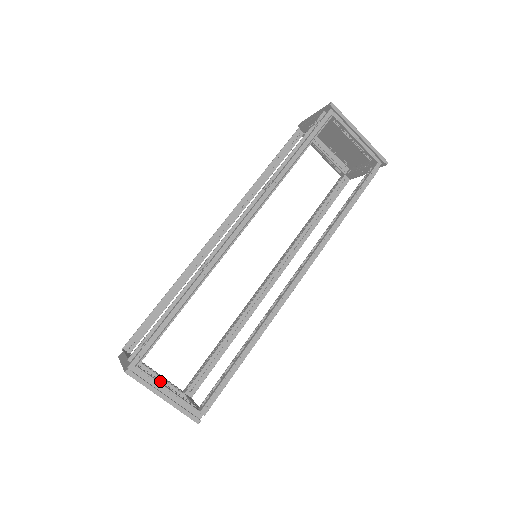
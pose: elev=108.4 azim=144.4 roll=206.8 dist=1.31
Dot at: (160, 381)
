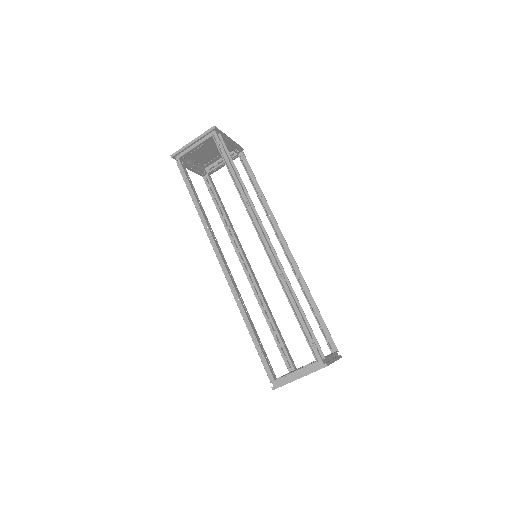
Dot at: occluded
